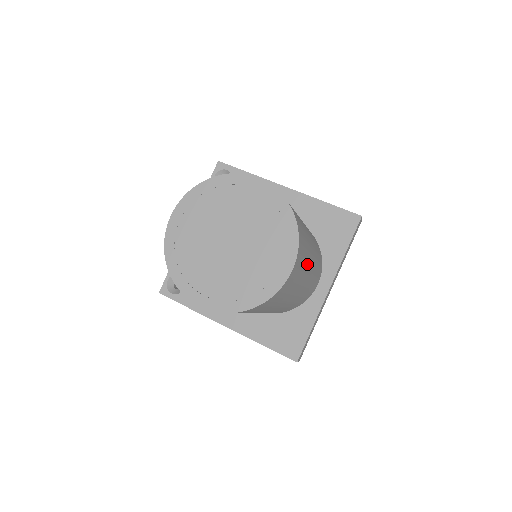
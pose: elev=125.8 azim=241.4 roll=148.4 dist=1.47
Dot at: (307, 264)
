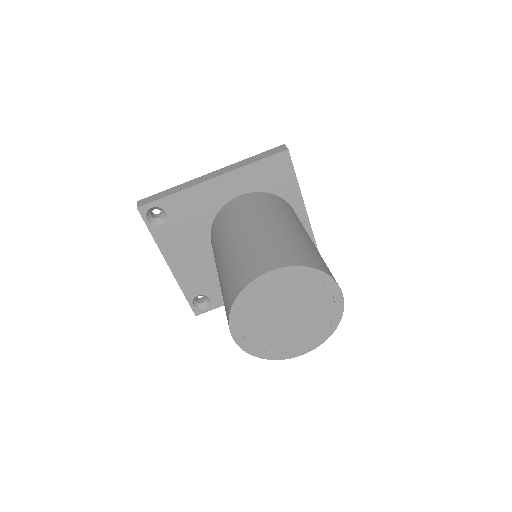
Dot at: occluded
